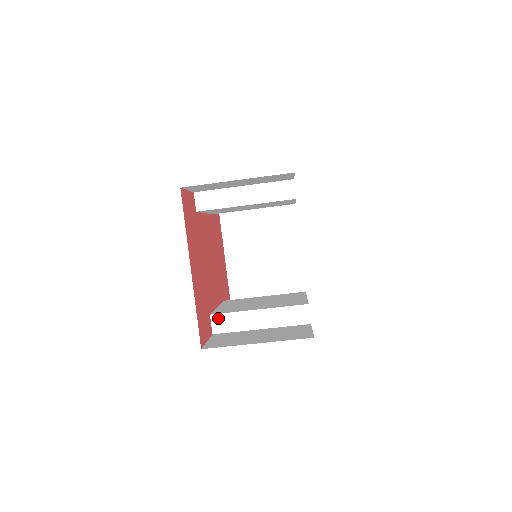
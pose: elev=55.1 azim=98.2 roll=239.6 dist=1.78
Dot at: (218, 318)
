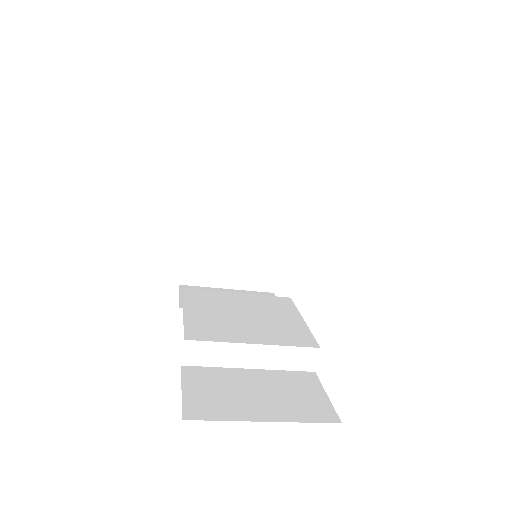
Dot at: (195, 346)
